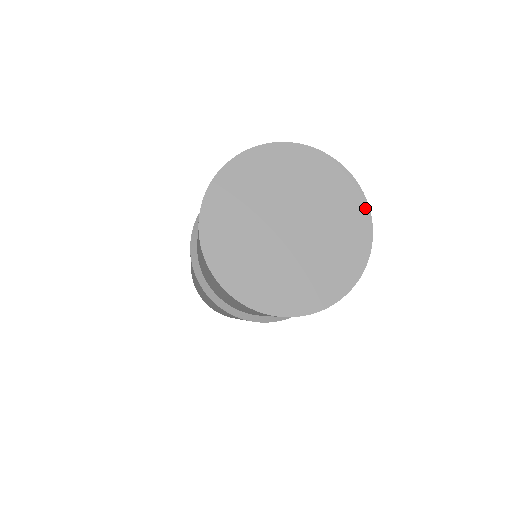
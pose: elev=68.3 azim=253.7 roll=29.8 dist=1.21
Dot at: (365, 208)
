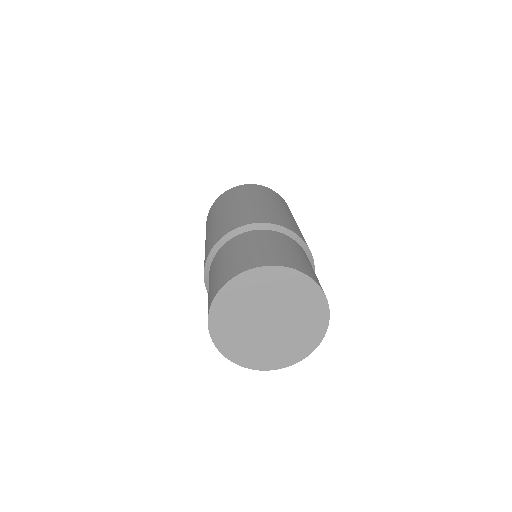
Dot at: (314, 285)
